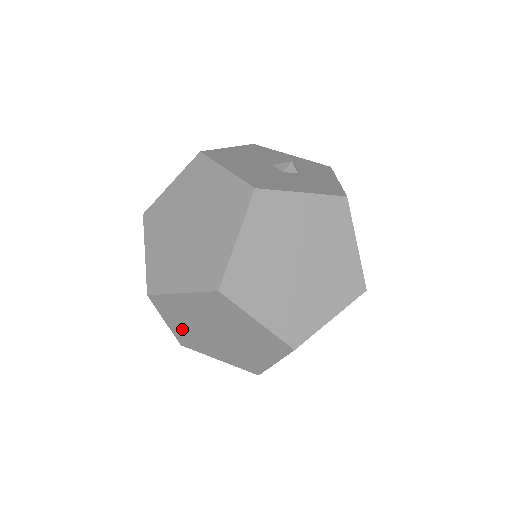
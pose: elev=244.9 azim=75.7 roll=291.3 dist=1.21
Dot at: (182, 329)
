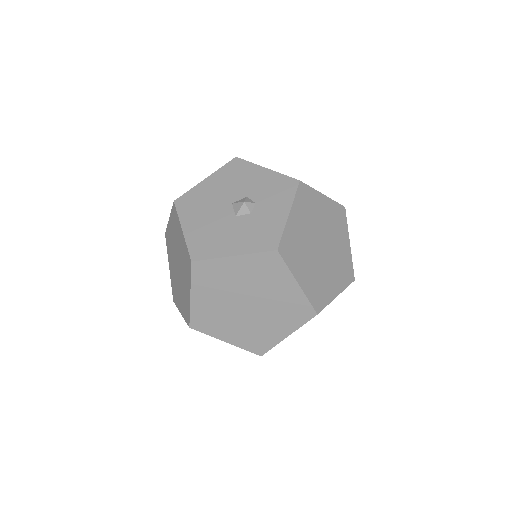
Dot at: occluded
